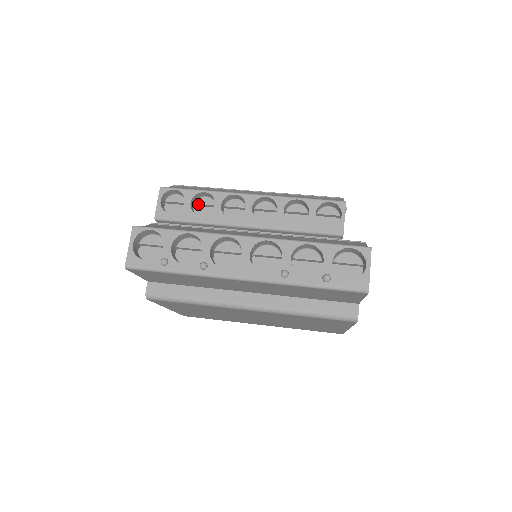
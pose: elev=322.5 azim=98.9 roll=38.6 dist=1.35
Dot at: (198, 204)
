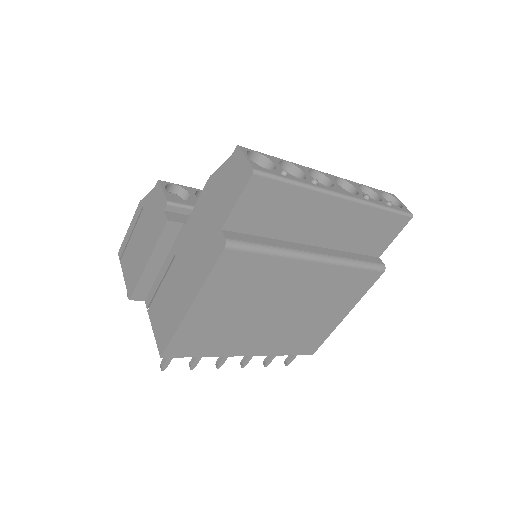
Dot at: occluded
